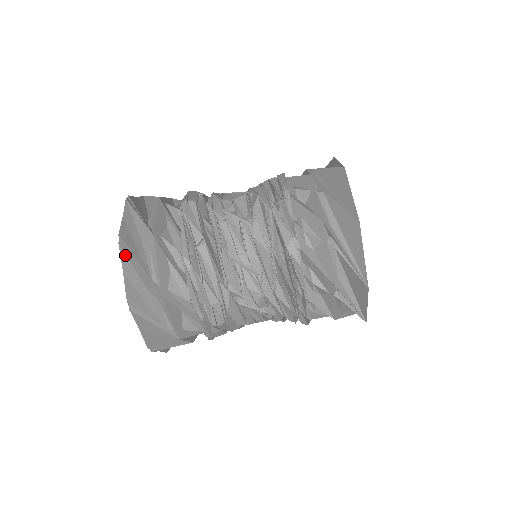
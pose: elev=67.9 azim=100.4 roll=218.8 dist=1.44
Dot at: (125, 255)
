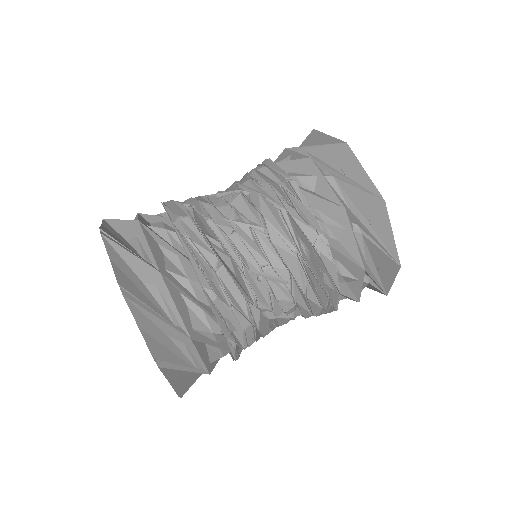
Dot at: (133, 305)
